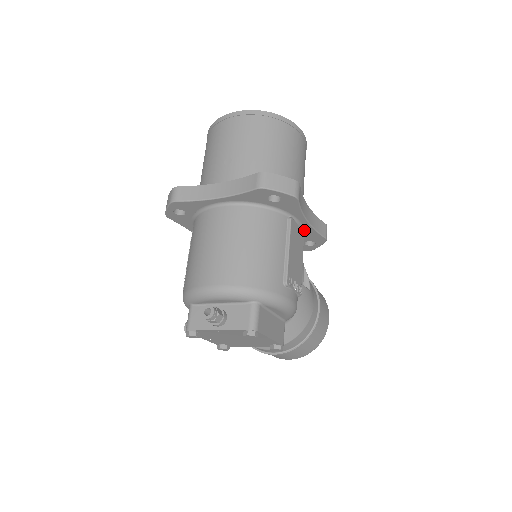
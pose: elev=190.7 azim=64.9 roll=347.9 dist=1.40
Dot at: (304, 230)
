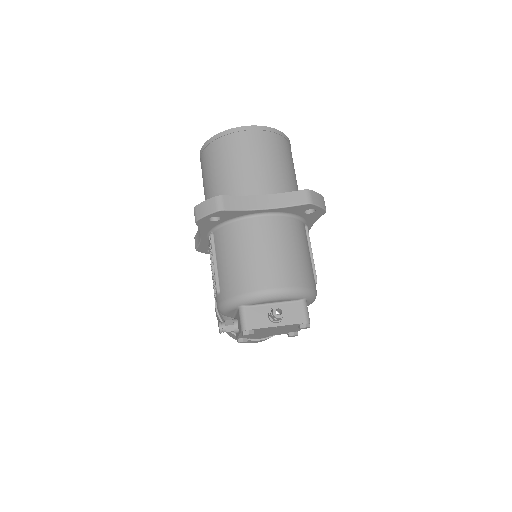
Dot at: occluded
